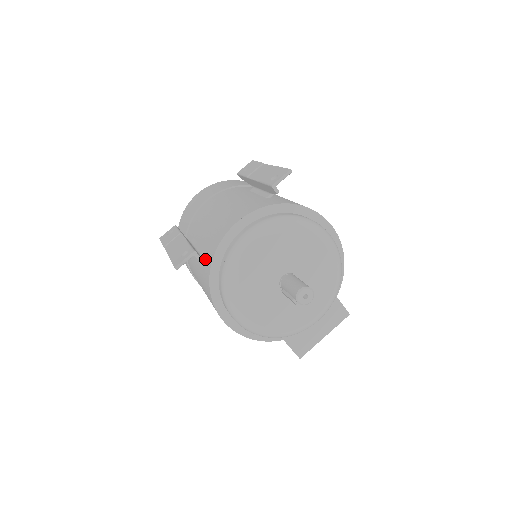
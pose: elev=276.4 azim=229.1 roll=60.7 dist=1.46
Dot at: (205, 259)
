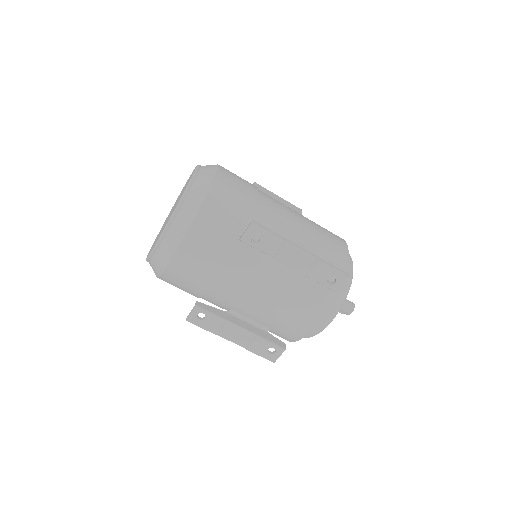
Dot at: (277, 334)
